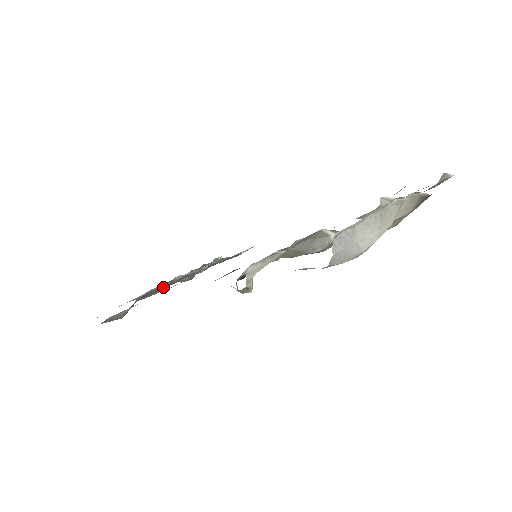
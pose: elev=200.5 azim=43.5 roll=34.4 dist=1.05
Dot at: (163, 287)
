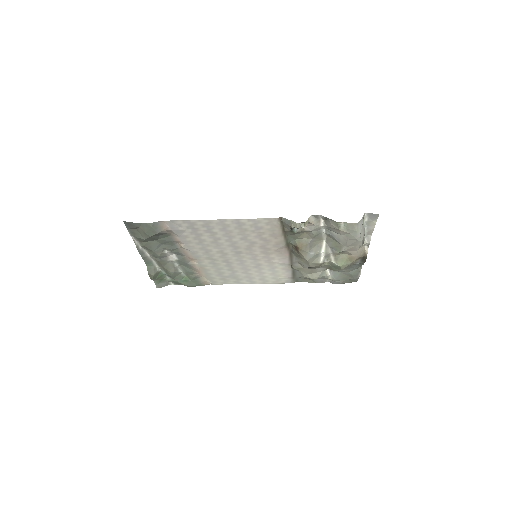
Dot at: (164, 252)
